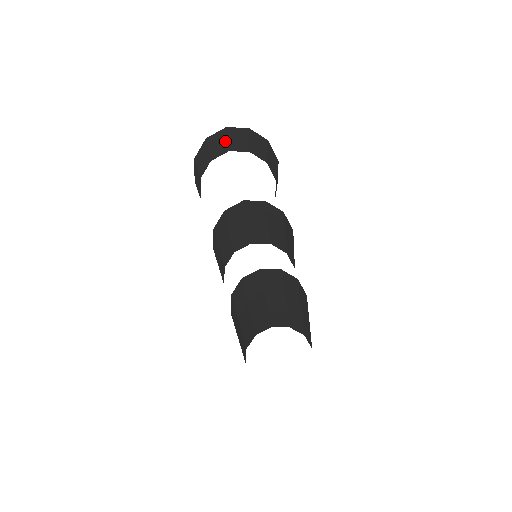
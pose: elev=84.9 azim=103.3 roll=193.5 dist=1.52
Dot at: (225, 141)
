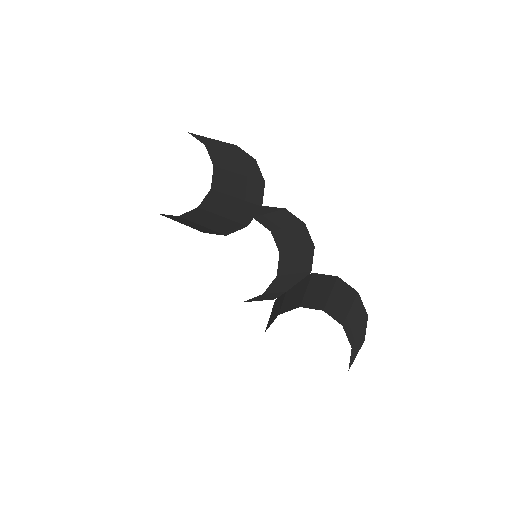
Dot at: occluded
